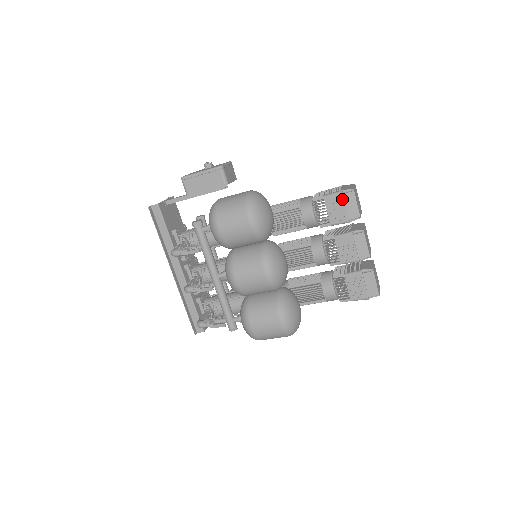
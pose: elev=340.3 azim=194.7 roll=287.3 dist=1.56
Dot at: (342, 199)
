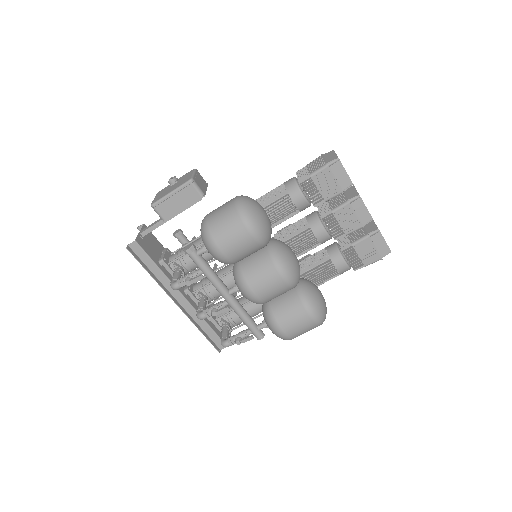
Dot at: (330, 172)
